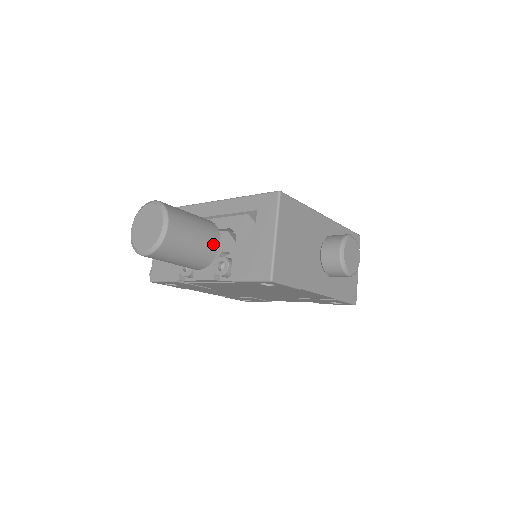
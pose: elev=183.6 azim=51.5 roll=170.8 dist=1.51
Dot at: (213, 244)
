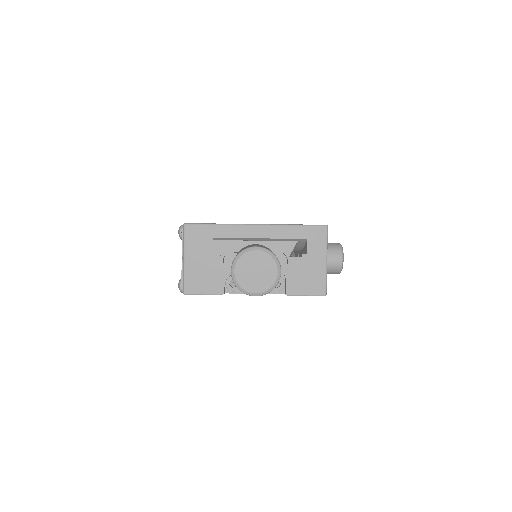
Dot at: occluded
